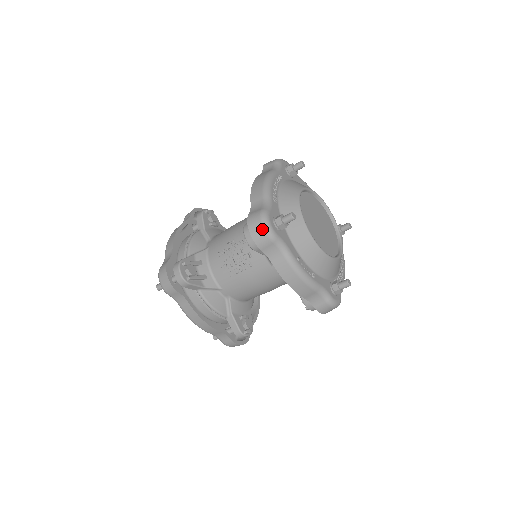
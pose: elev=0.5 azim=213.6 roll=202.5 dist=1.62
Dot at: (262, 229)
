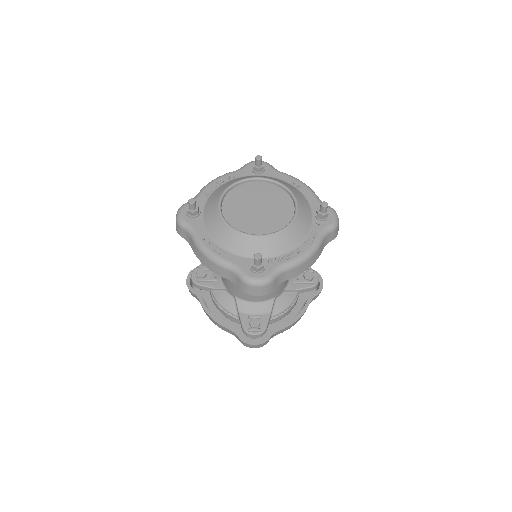
Dot at: (176, 219)
